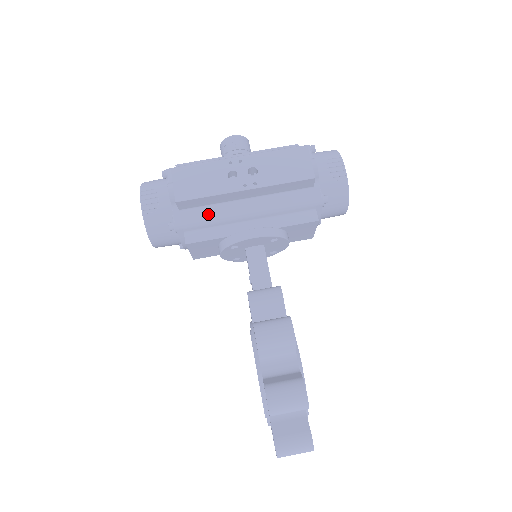
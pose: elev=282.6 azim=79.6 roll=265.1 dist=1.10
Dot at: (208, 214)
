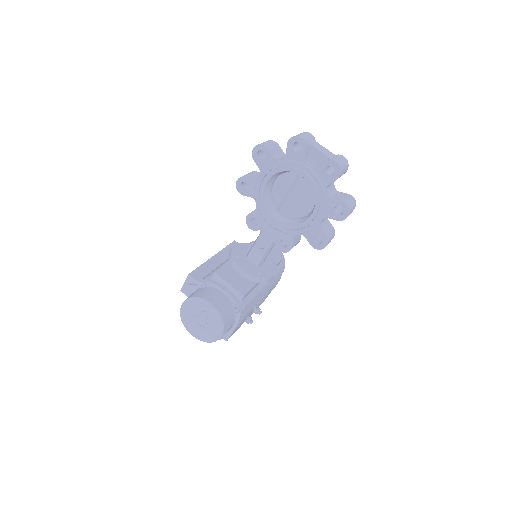
Dot at: occluded
